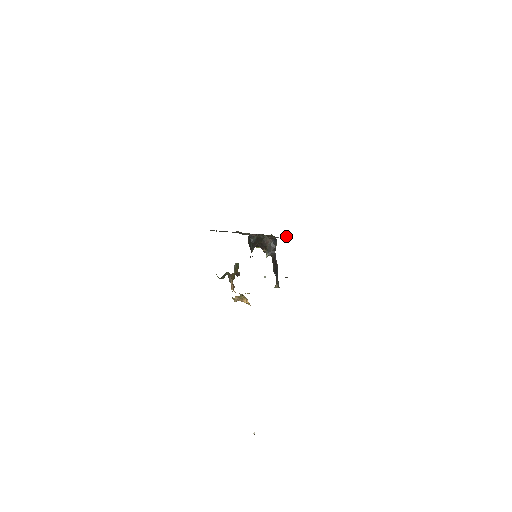
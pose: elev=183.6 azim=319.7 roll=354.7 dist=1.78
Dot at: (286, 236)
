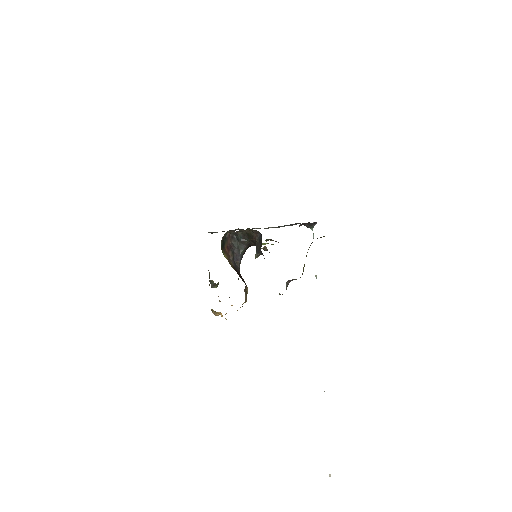
Dot at: occluded
